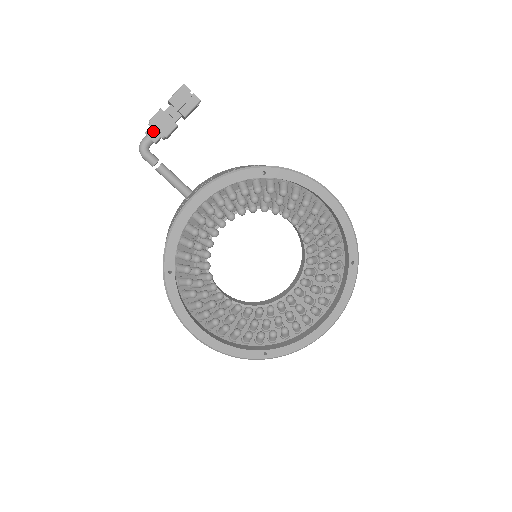
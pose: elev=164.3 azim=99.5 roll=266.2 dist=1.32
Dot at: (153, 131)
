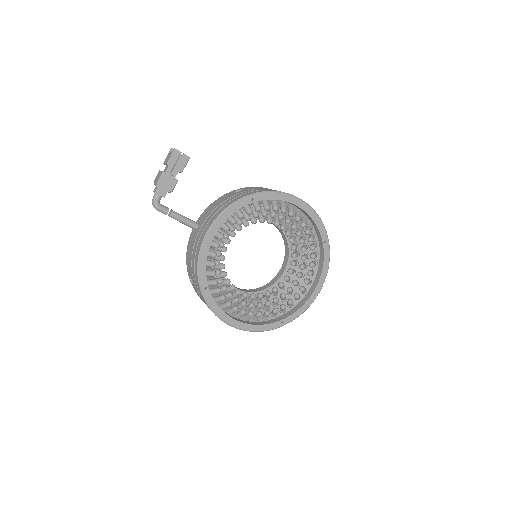
Dot at: (161, 189)
